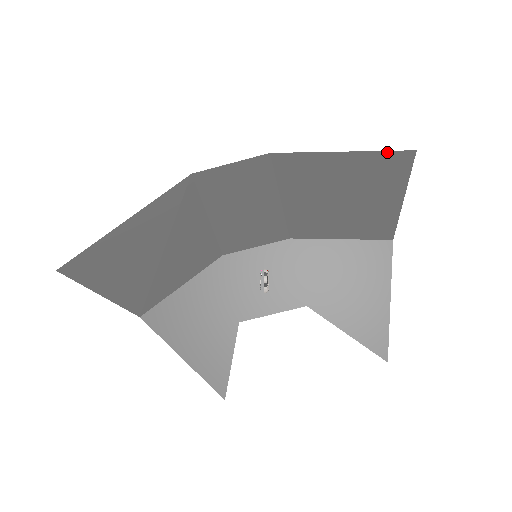
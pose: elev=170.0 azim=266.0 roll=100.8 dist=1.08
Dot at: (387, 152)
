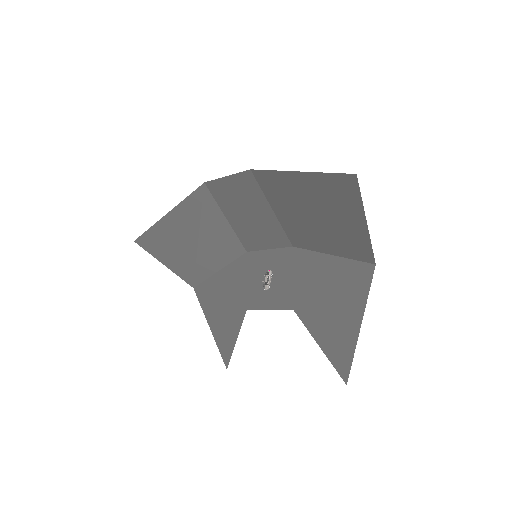
Dot at: (332, 174)
